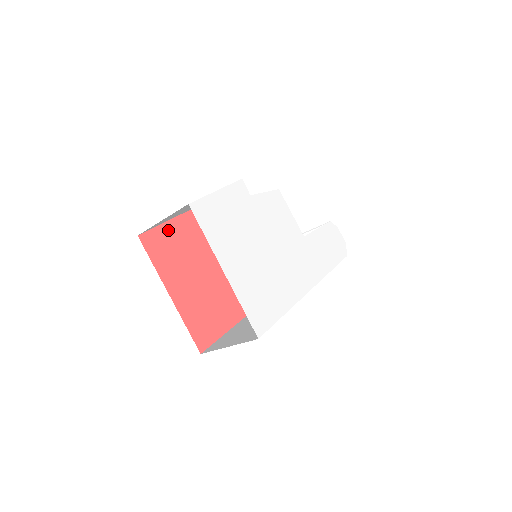
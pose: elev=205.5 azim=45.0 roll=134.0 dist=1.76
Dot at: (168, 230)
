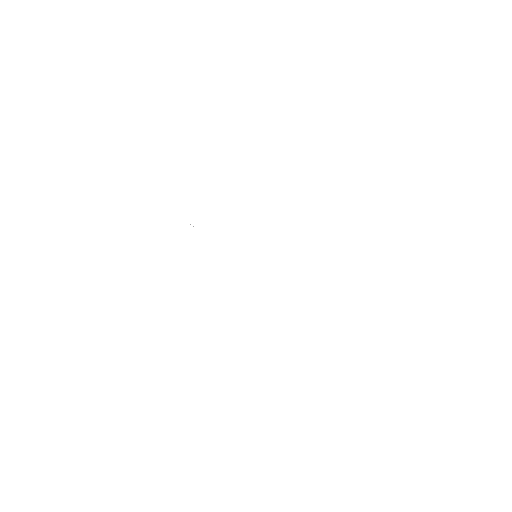
Dot at: occluded
